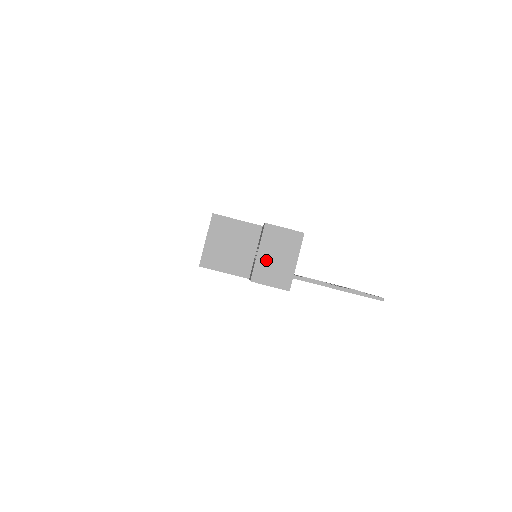
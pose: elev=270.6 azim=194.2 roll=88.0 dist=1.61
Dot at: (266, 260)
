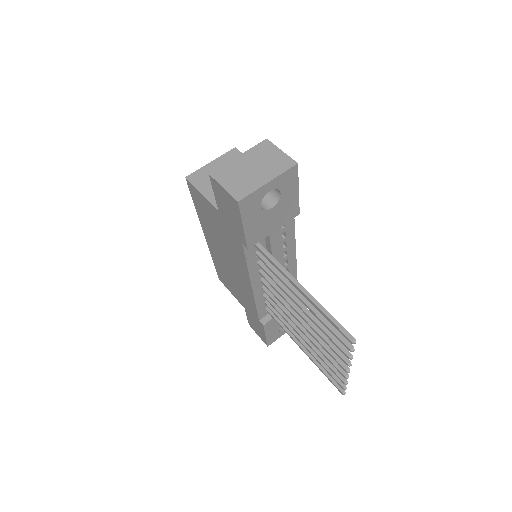
Dot at: (240, 165)
